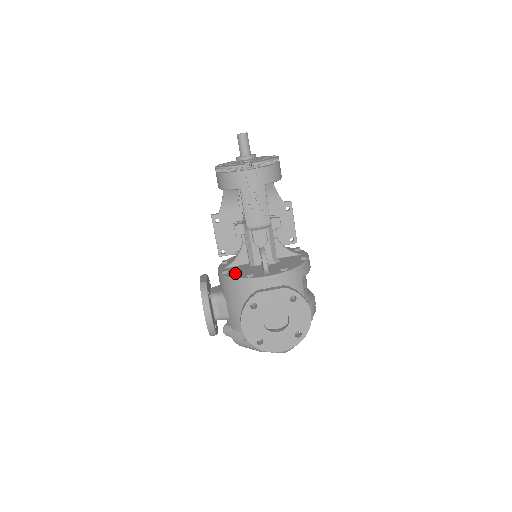
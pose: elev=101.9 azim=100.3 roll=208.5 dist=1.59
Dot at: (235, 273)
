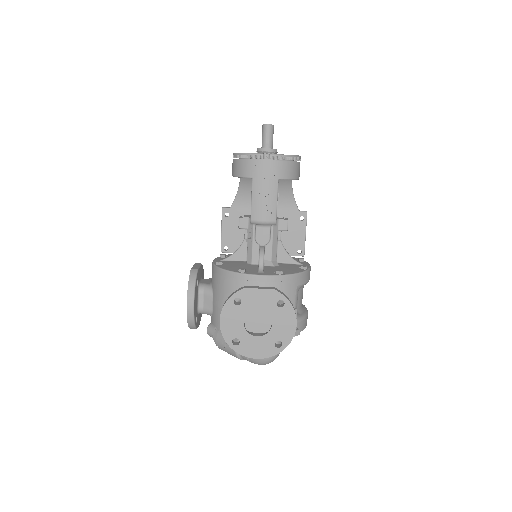
Dot at: (229, 266)
